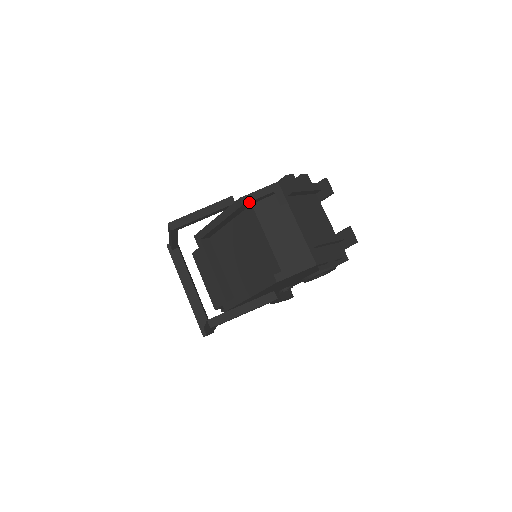
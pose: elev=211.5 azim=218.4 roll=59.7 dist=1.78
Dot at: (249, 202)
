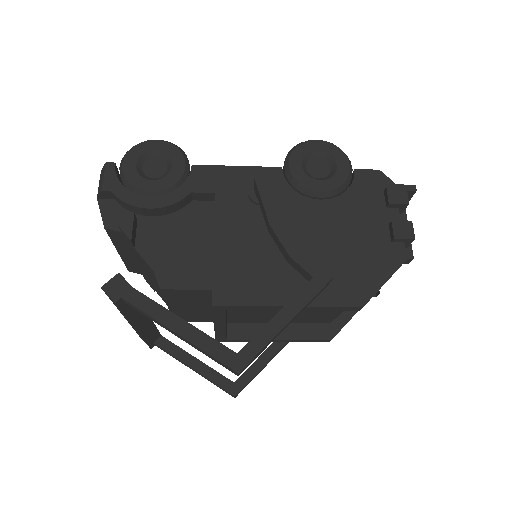
Dot at: occluded
